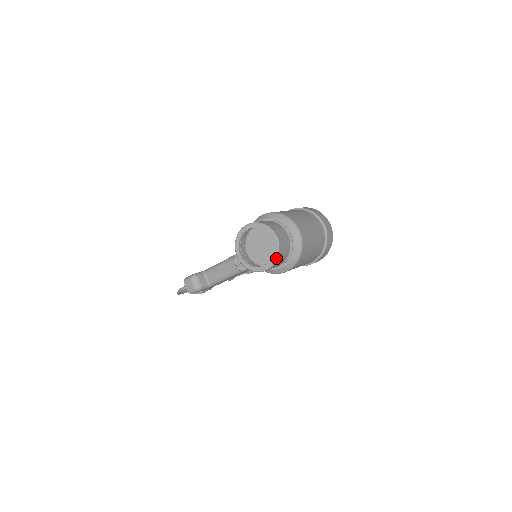
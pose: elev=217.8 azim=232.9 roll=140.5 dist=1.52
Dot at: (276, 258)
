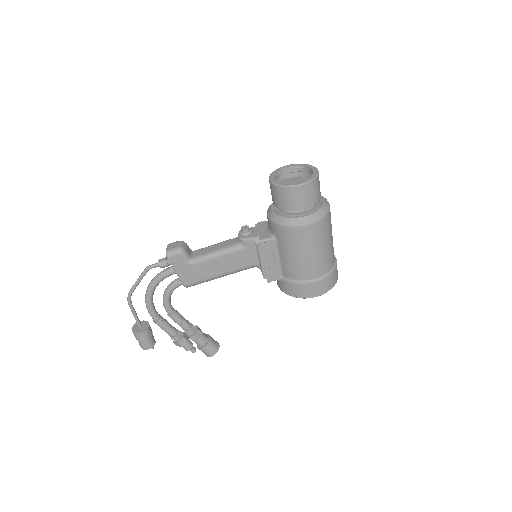
Dot at: (311, 179)
